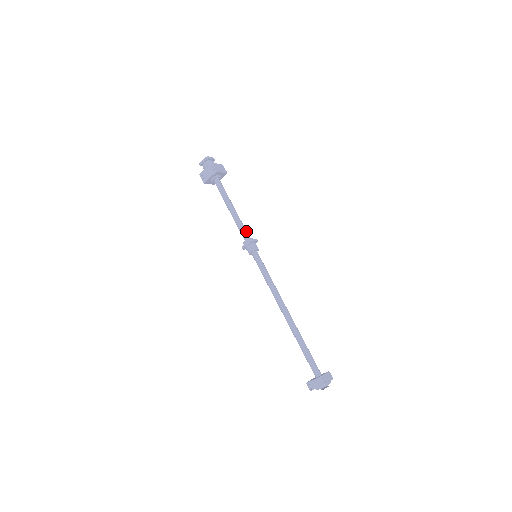
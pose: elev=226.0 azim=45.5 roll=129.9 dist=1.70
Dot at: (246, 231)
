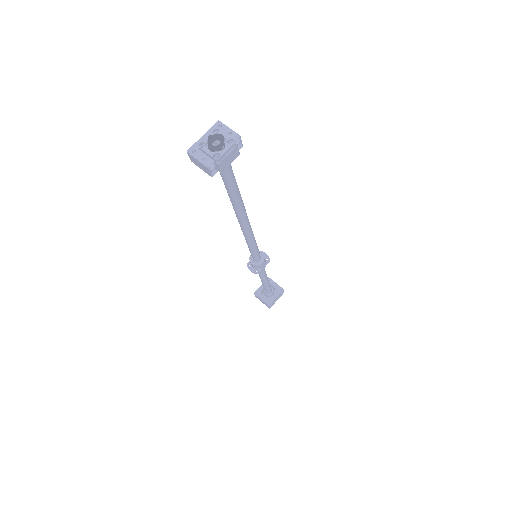
Dot at: occluded
